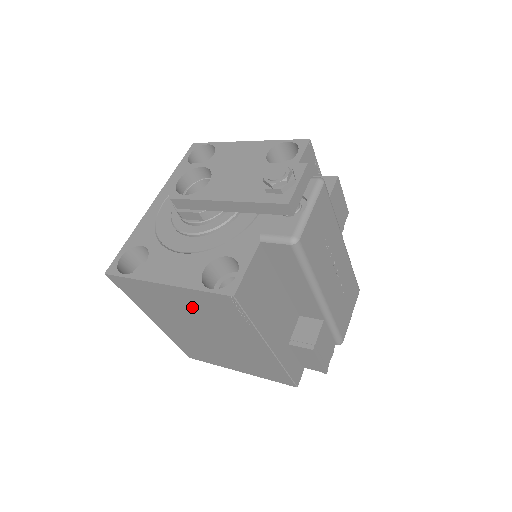
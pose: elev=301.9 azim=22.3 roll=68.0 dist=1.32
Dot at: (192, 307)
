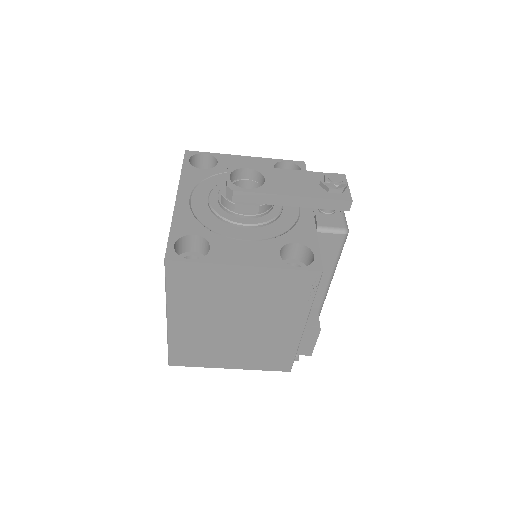
Dot at: (255, 291)
